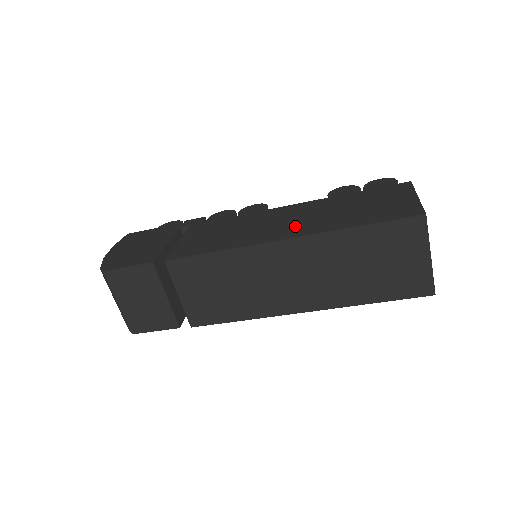
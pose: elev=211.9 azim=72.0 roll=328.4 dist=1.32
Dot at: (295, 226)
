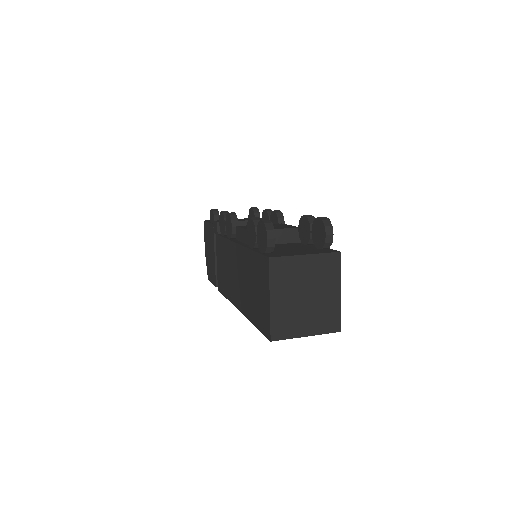
Dot at: (239, 293)
